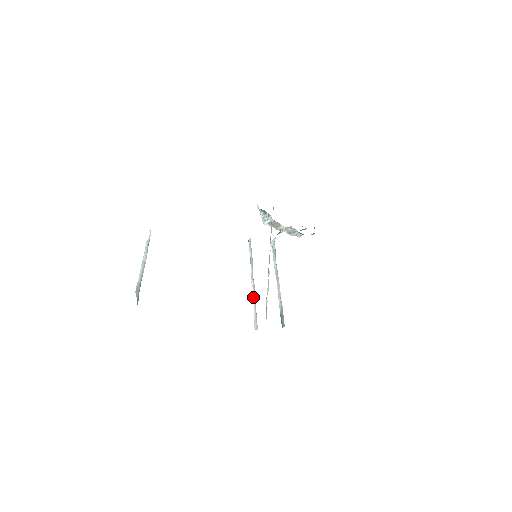
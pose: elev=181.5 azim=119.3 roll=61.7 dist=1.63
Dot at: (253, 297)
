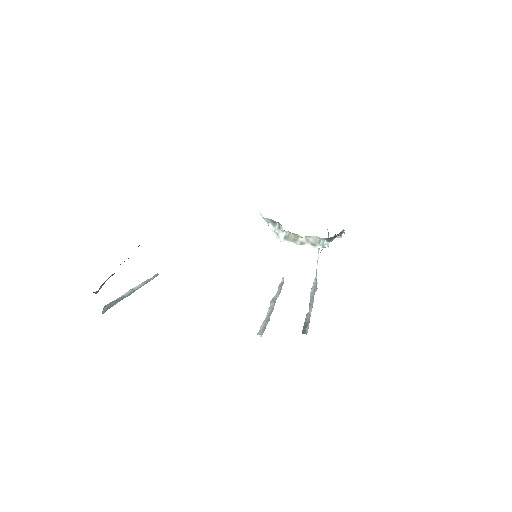
Dot at: (267, 313)
